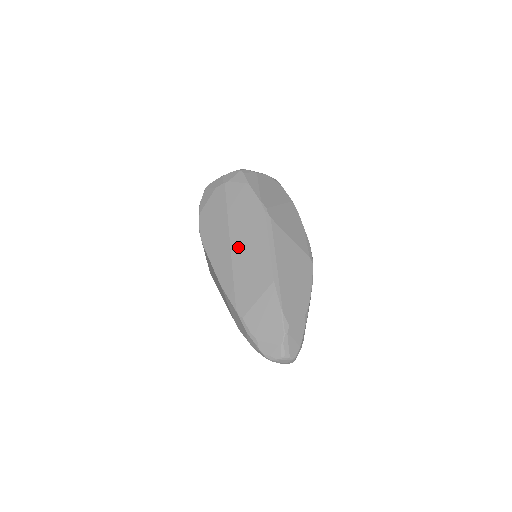
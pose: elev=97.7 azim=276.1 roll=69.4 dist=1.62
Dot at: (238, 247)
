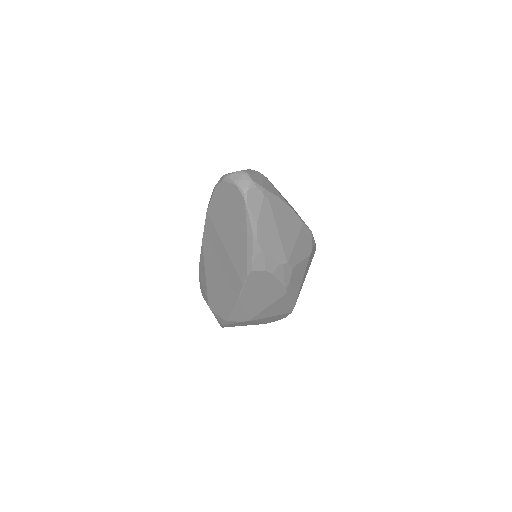
Dot at: occluded
